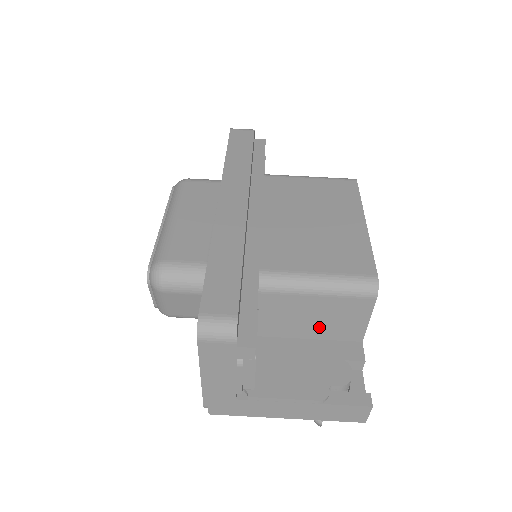
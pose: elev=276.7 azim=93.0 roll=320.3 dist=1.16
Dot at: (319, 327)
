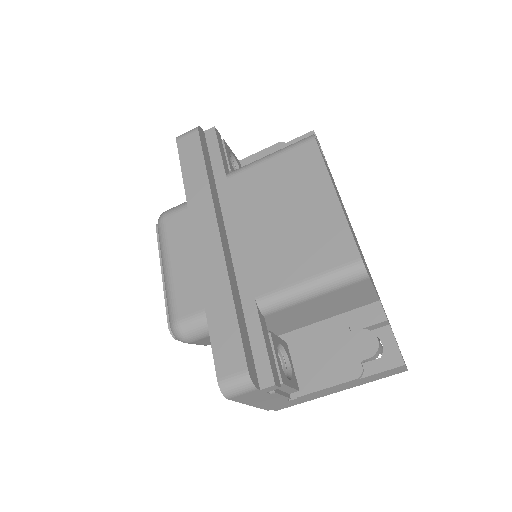
Dot at: (334, 309)
